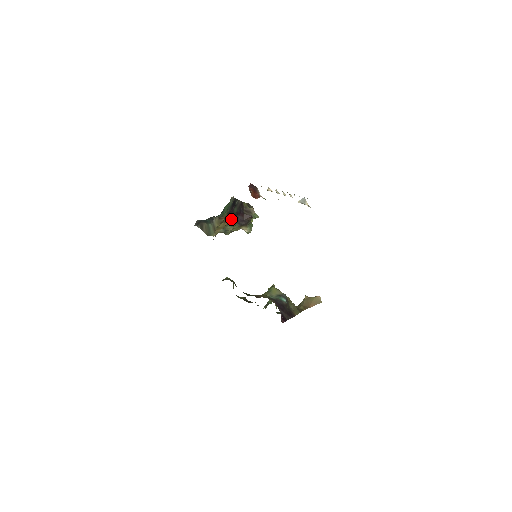
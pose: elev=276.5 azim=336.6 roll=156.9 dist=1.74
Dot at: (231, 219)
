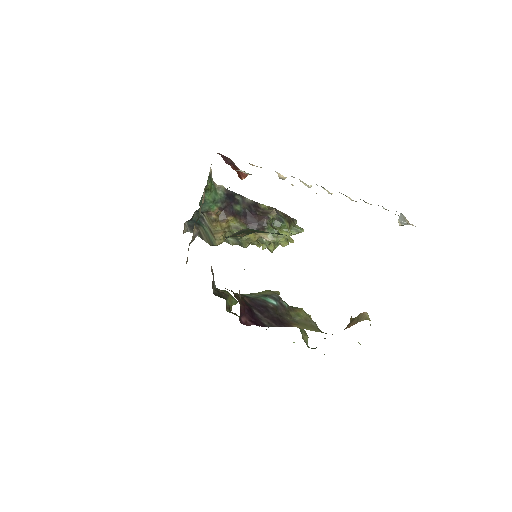
Dot at: (232, 219)
